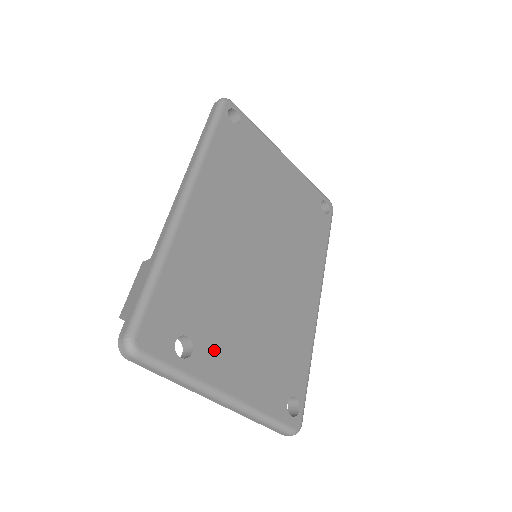
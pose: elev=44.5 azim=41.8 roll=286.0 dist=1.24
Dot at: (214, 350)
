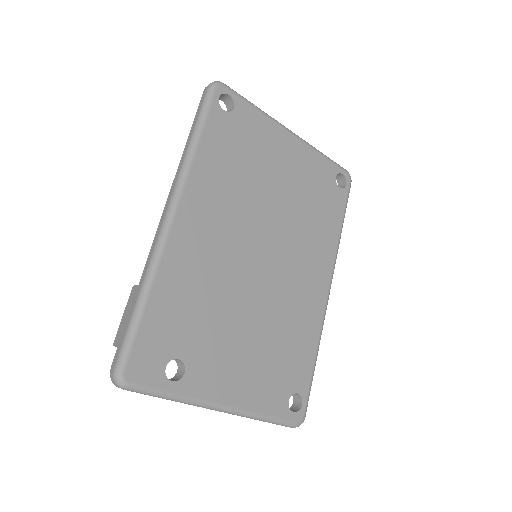
Dot at: (208, 366)
